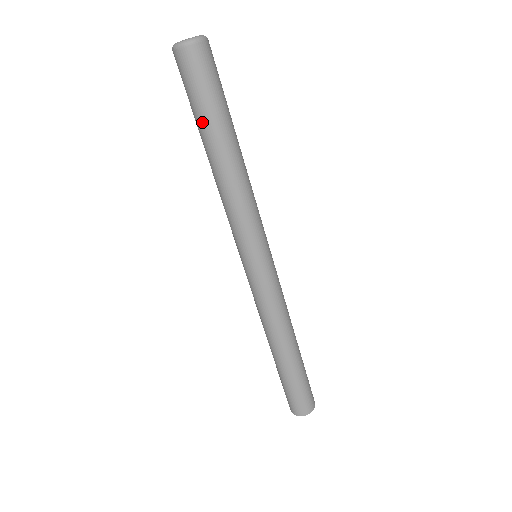
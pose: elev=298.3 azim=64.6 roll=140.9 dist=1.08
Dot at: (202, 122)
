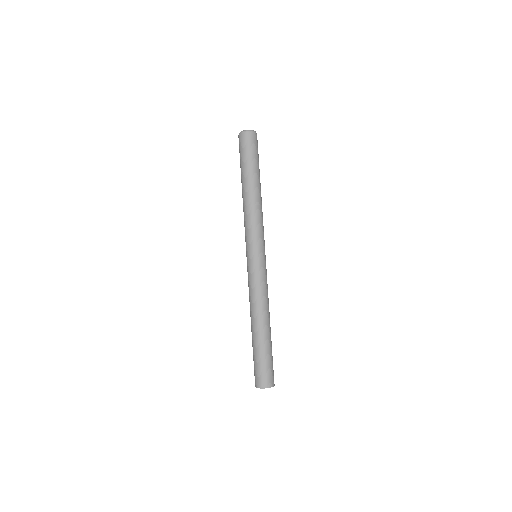
Dot at: (242, 170)
